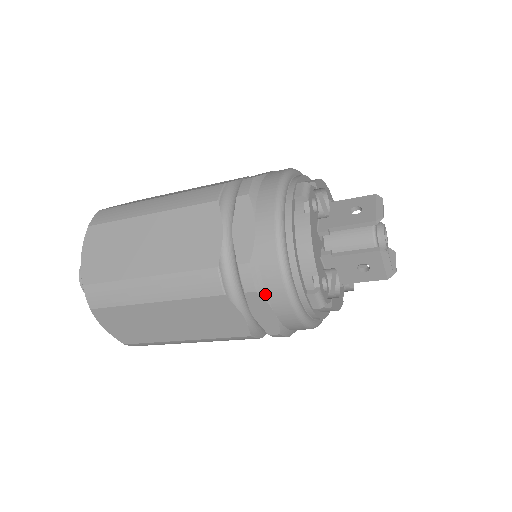
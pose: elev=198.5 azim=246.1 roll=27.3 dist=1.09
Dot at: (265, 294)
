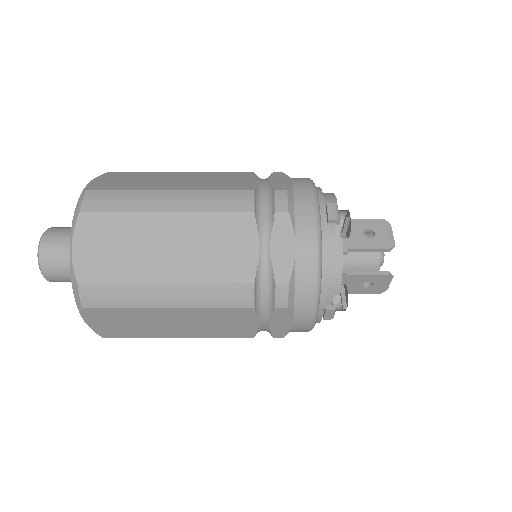
Dot at: (292, 309)
